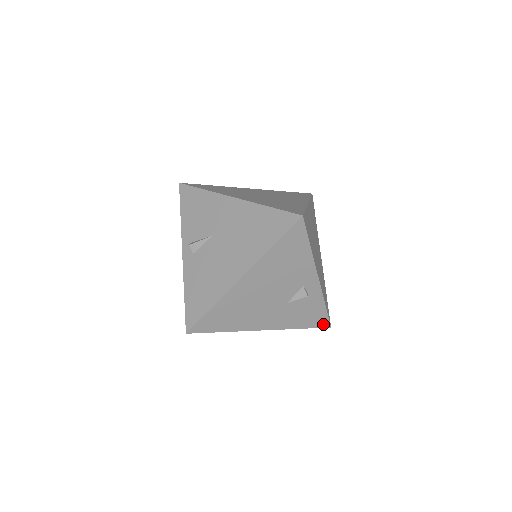
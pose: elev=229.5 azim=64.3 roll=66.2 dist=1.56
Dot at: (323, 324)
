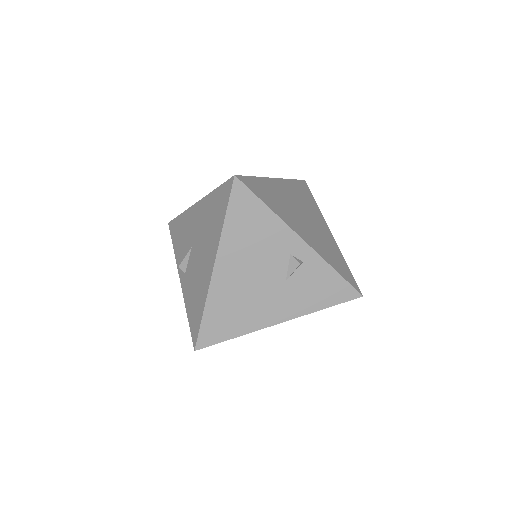
Dot at: (350, 295)
